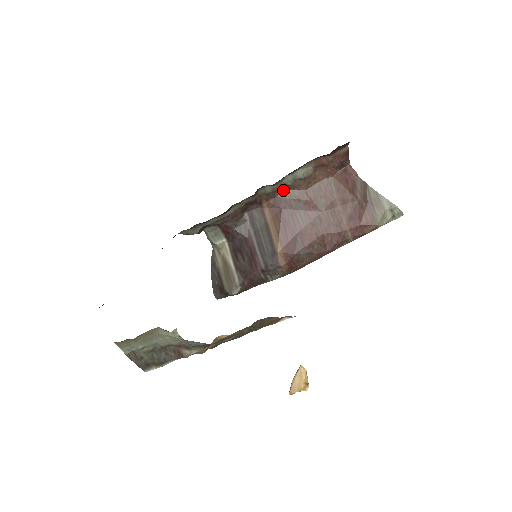
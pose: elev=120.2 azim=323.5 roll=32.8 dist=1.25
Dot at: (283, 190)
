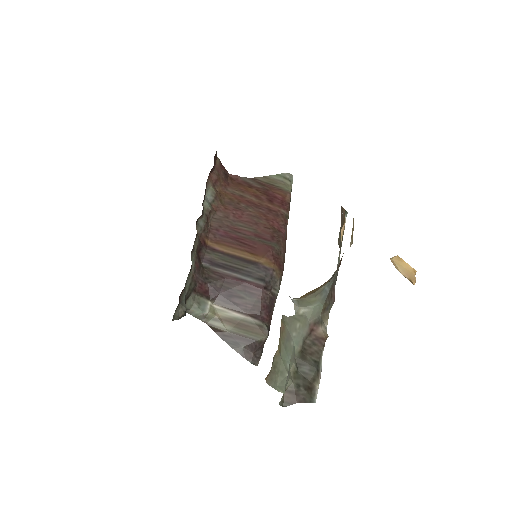
Dot at: (210, 221)
